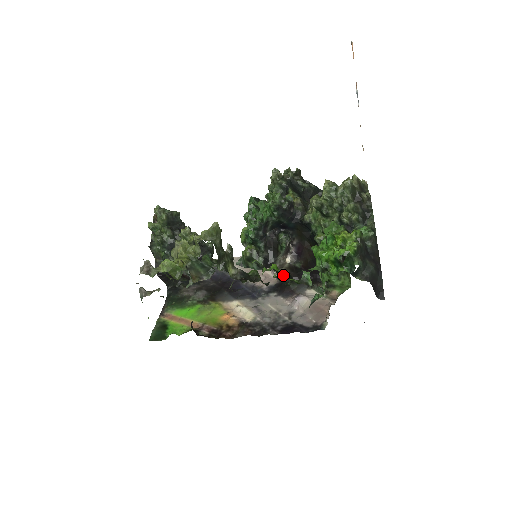
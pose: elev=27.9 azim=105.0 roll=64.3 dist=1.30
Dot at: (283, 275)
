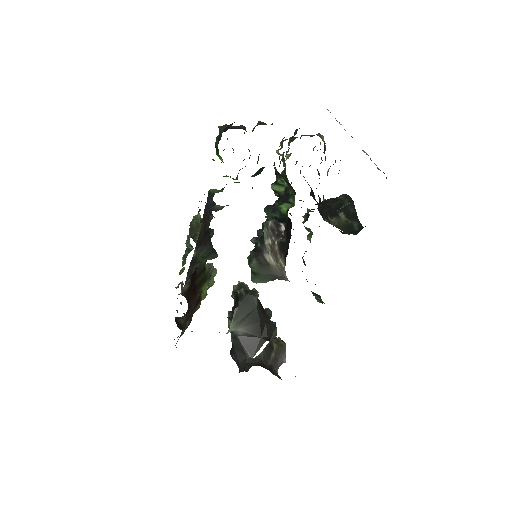
Dot at: occluded
